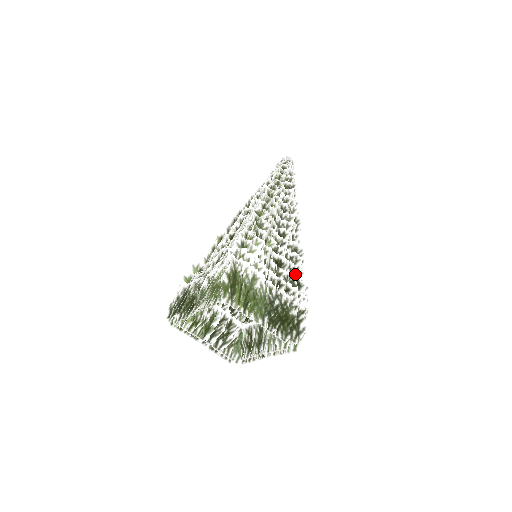
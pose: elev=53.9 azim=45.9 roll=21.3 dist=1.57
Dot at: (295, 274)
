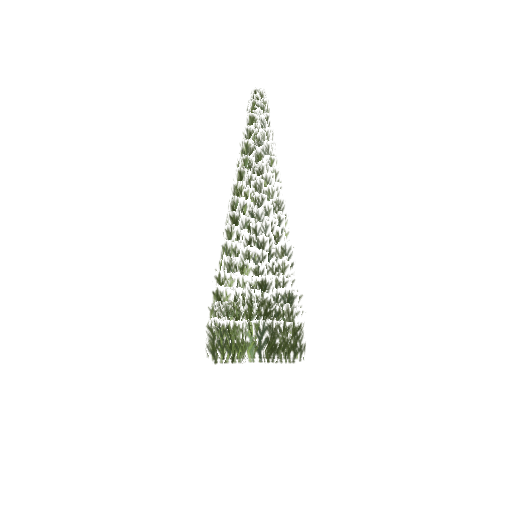
Dot at: (284, 288)
